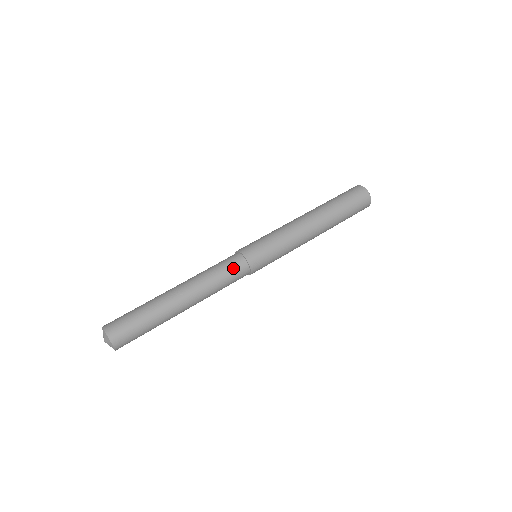
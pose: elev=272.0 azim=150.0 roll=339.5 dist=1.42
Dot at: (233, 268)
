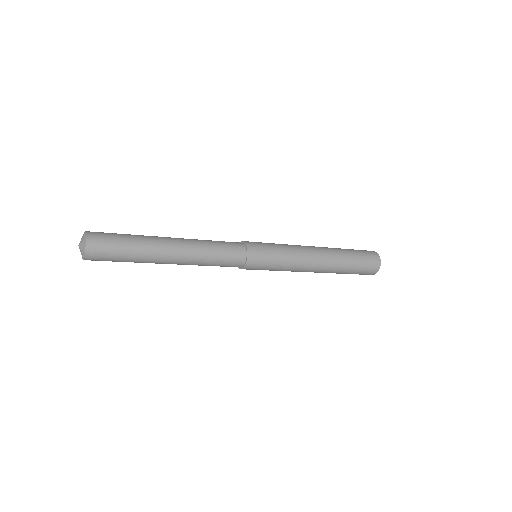
Dot at: (230, 261)
